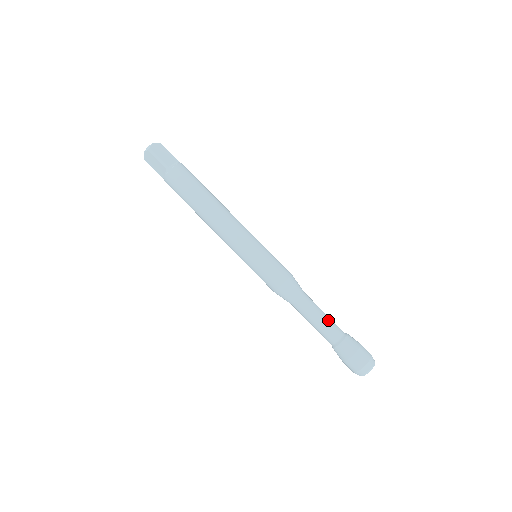
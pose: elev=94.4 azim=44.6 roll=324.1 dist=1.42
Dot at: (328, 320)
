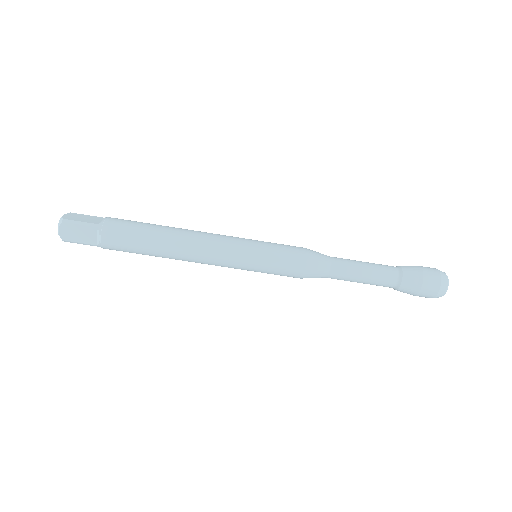
Dot at: (372, 264)
